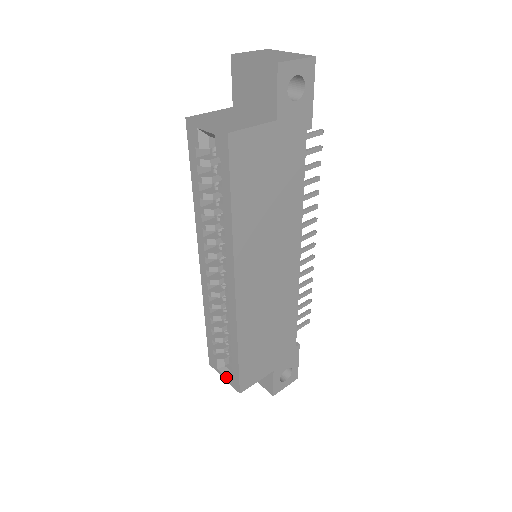
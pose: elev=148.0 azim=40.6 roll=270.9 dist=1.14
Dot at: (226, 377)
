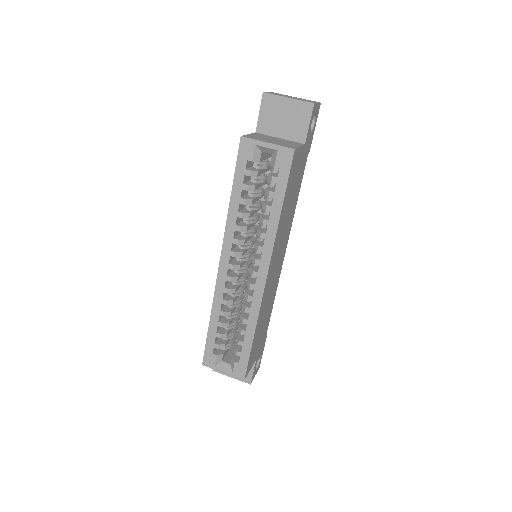
Dot at: (227, 370)
